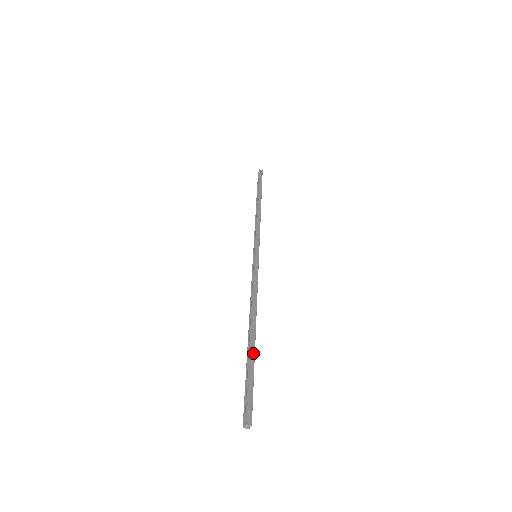
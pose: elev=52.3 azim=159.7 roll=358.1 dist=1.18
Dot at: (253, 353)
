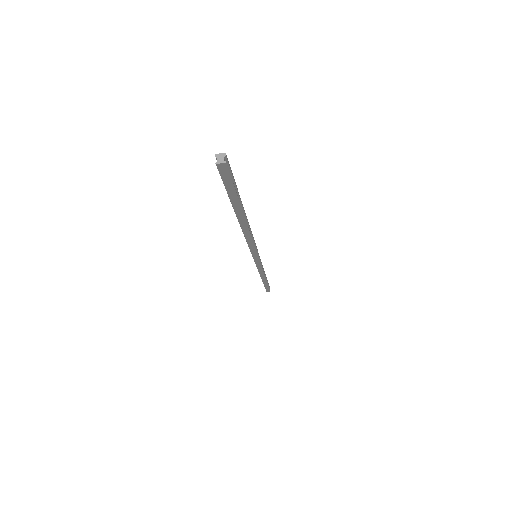
Dot at: occluded
